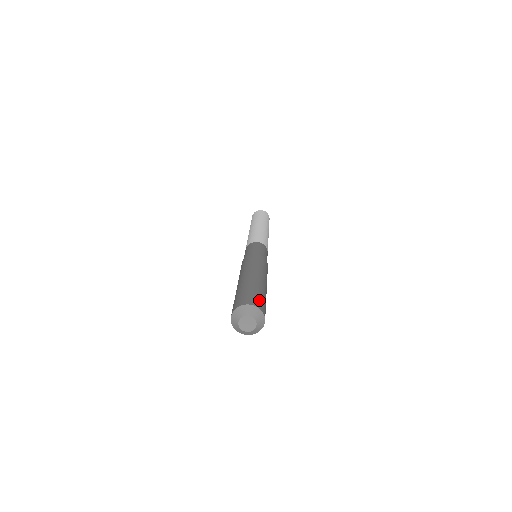
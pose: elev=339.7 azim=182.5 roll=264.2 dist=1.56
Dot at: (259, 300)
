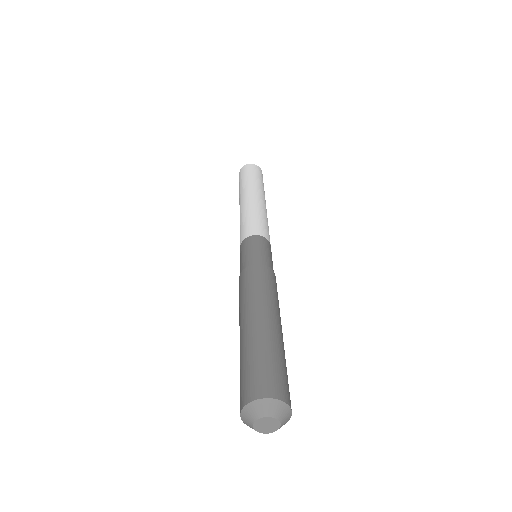
Dot at: occluded
